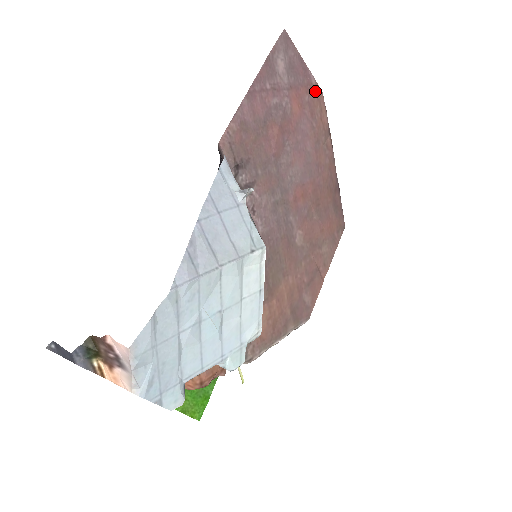
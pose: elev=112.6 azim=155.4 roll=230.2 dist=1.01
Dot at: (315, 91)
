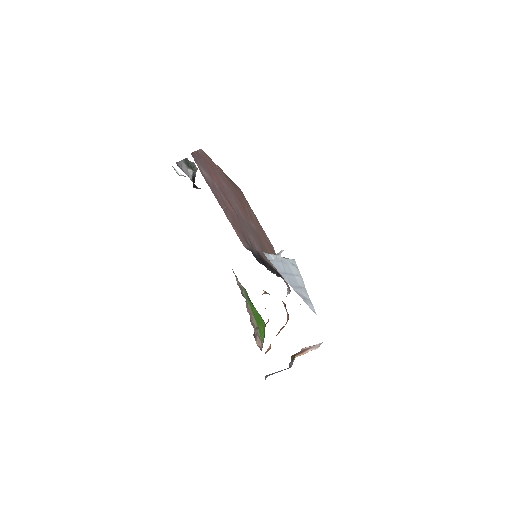
Dot at: (203, 155)
